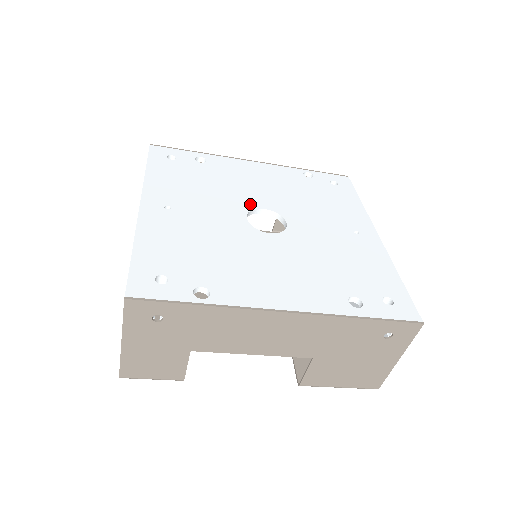
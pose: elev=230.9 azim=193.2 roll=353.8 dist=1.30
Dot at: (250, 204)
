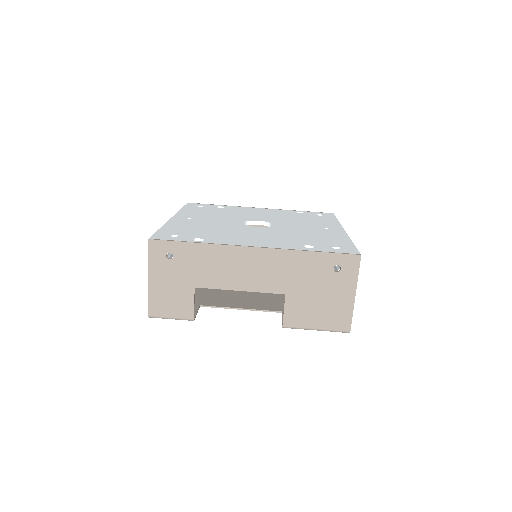
Dot at: (248, 219)
